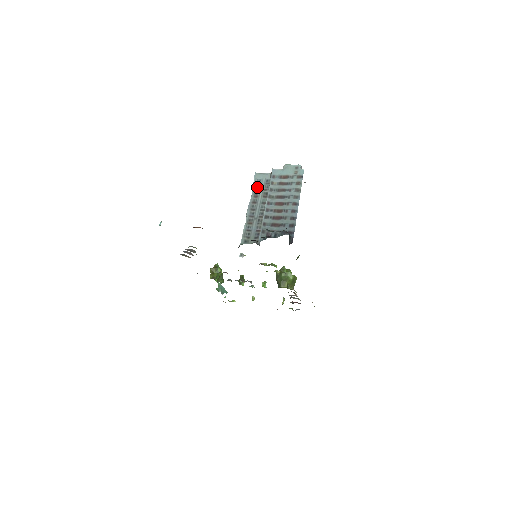
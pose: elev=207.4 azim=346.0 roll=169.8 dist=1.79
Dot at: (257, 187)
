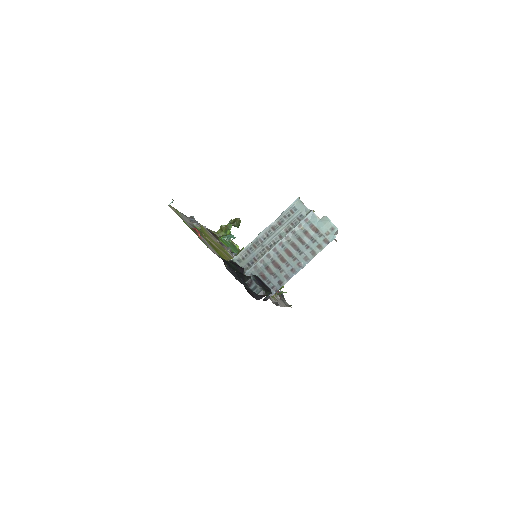
Dot at: (288, 215)
